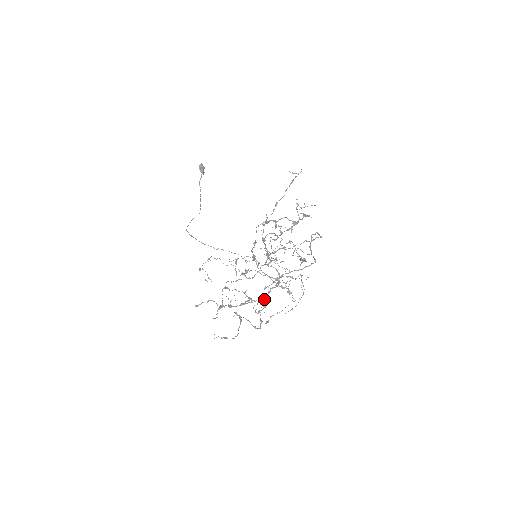
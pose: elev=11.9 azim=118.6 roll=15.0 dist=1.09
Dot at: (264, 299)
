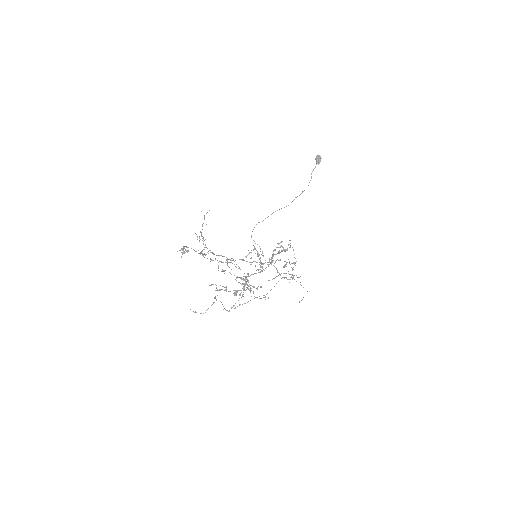
Dot at: occluded
